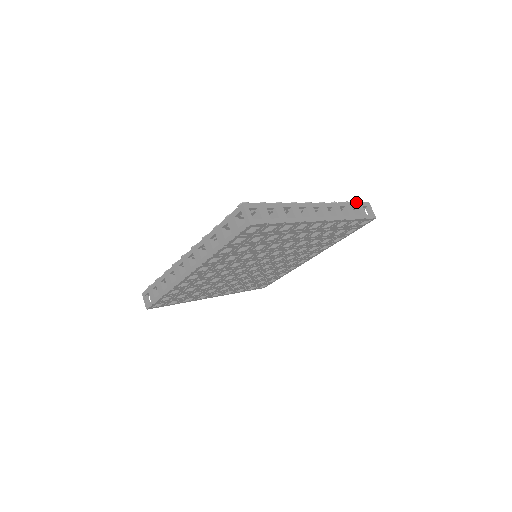
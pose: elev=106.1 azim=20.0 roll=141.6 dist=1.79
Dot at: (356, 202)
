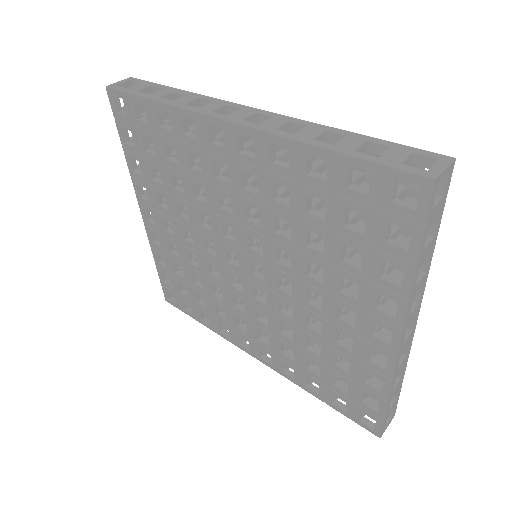
Dot at: occluded
